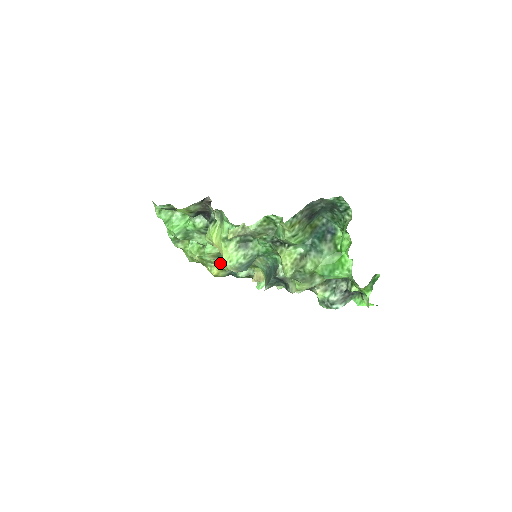
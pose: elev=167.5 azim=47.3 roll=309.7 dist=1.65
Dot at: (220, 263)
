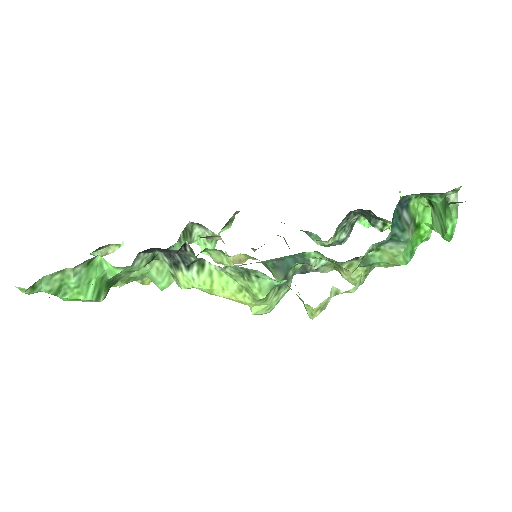
Dot at: occluded
